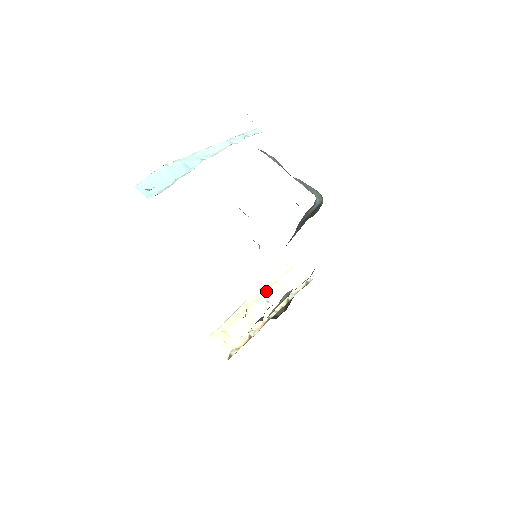
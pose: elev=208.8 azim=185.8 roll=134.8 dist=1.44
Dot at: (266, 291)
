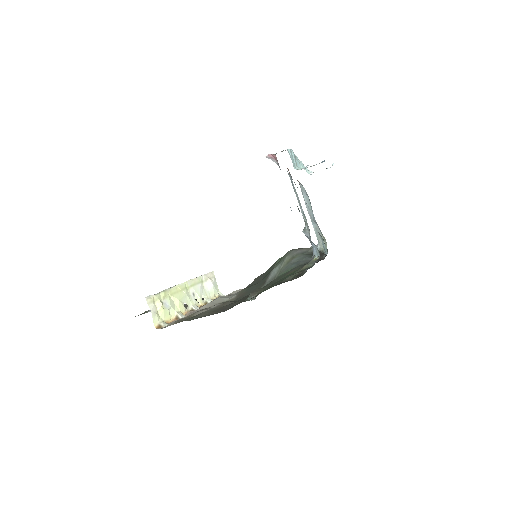
Dot at: (195, 285)
